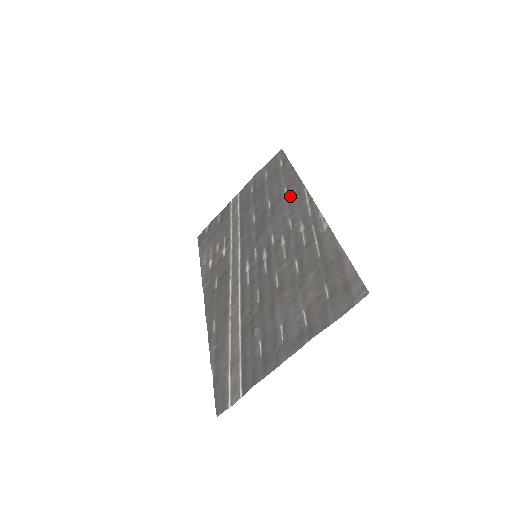
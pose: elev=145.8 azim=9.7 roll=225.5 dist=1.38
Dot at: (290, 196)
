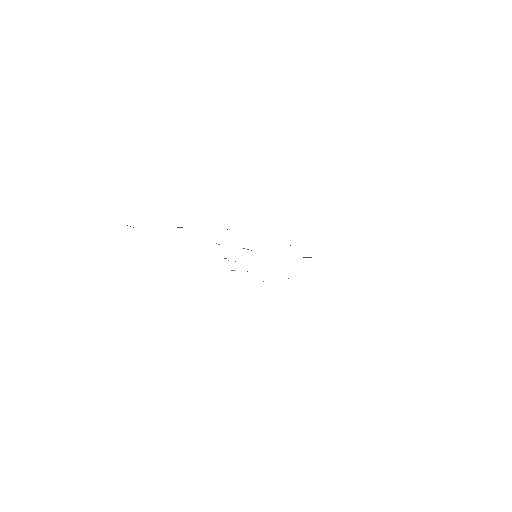
Dot at: occluded
